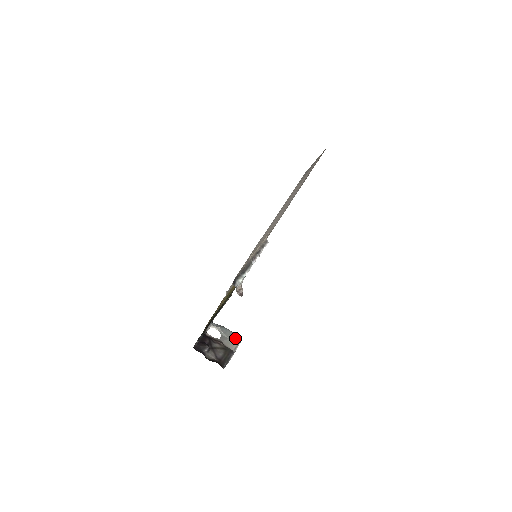
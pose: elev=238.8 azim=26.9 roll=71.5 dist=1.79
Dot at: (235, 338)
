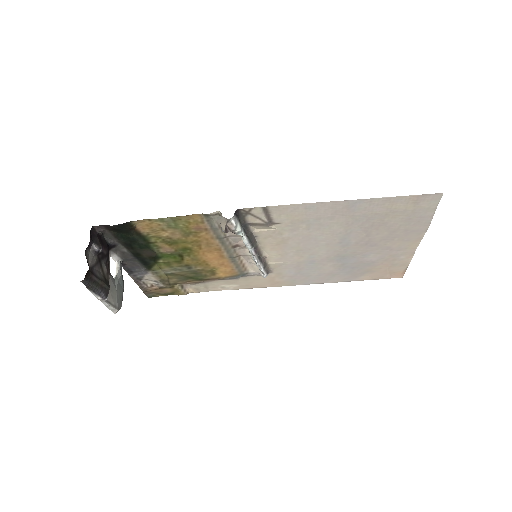
Dot at: (119, 301)
